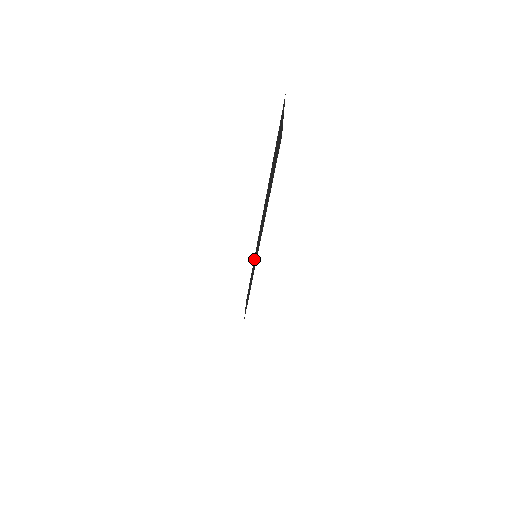
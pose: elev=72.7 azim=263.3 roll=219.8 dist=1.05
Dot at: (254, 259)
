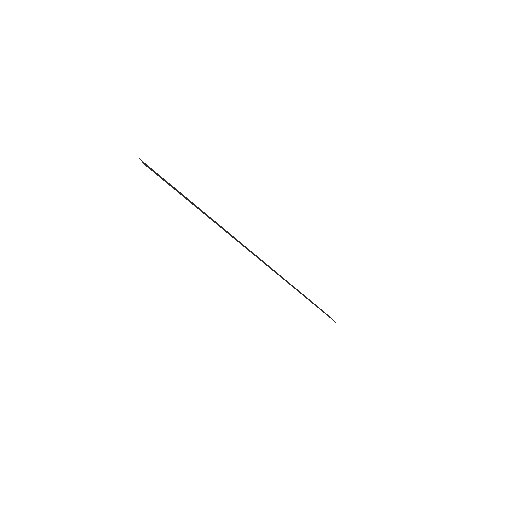
Dot at: occluded
